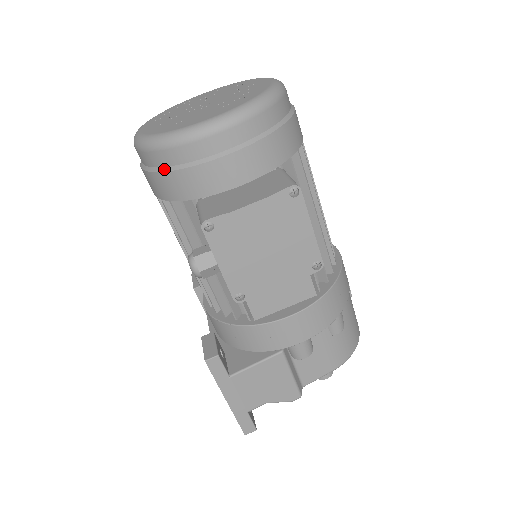
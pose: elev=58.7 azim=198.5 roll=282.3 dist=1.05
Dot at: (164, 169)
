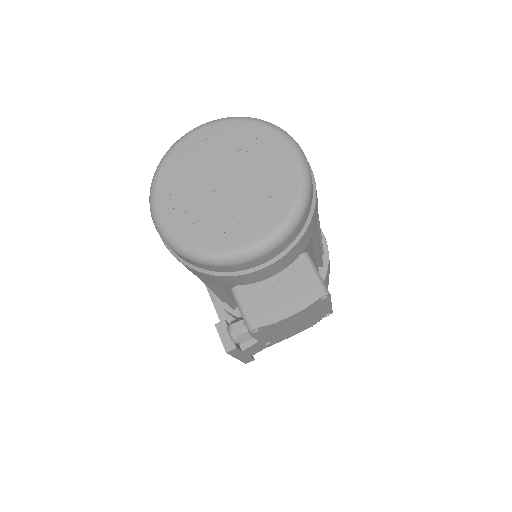
Dot at: (201, 270)
